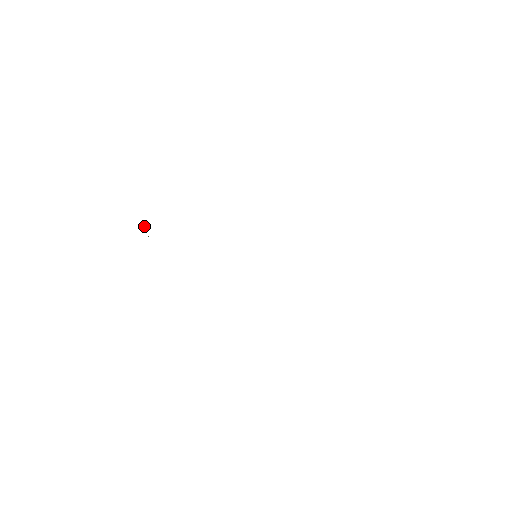
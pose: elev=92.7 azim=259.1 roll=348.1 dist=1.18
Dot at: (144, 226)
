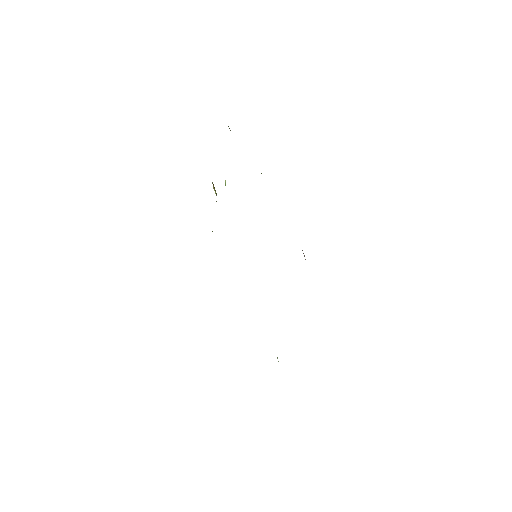
Dot at: (225, 180)
